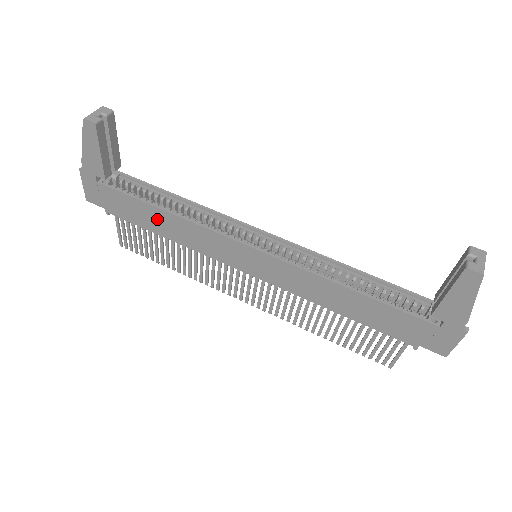
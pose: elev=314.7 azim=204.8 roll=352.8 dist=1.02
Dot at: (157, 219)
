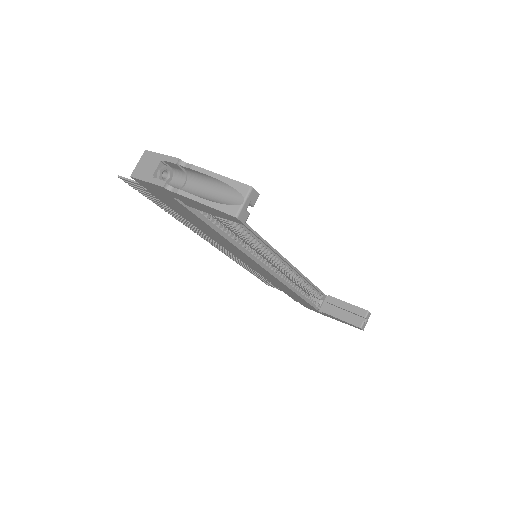
Dot at: (206, 228)
